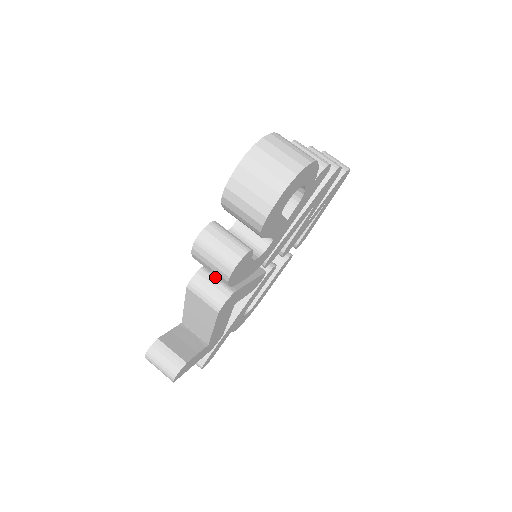
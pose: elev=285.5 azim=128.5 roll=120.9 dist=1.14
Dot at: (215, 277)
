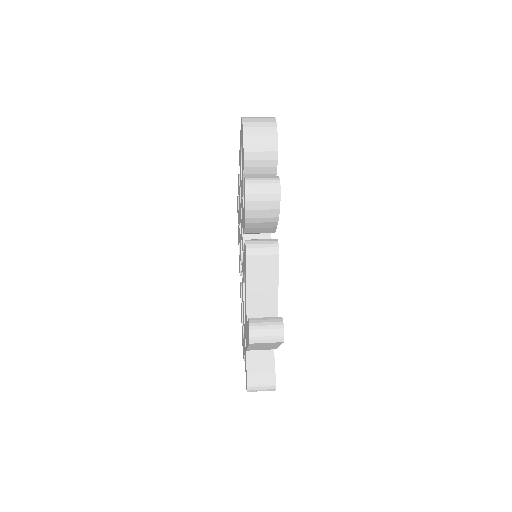
Dot at: (258, 239)
